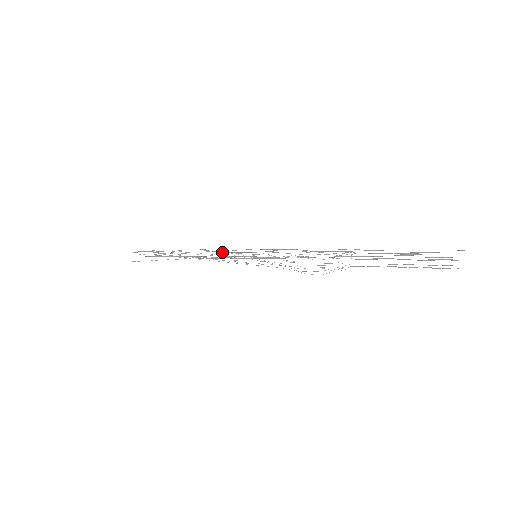
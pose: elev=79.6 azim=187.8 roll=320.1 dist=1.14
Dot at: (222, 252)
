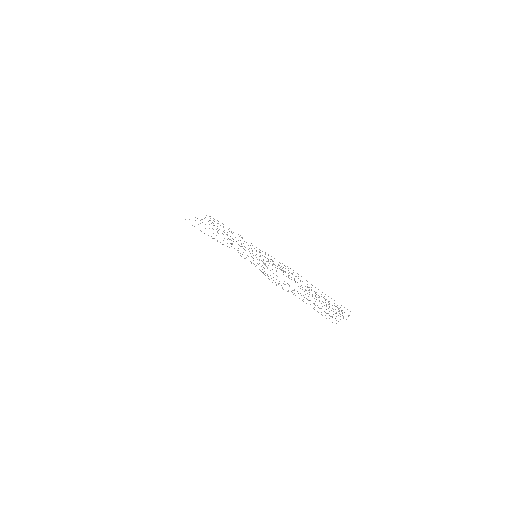
Dot at: occluded
